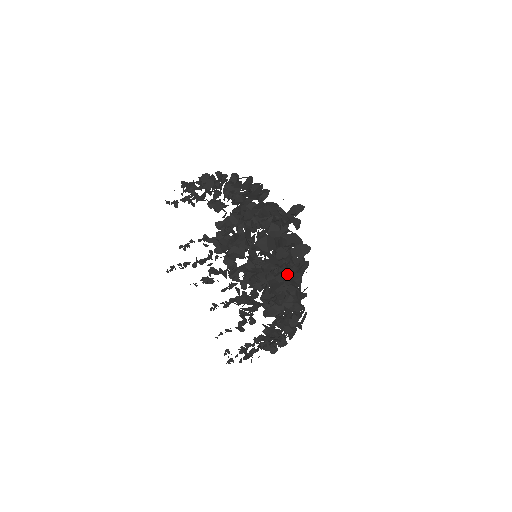
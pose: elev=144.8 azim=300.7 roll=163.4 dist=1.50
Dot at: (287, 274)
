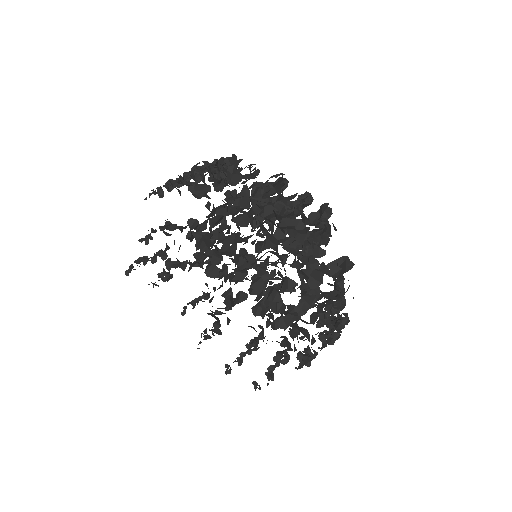
Dot at: occluded
